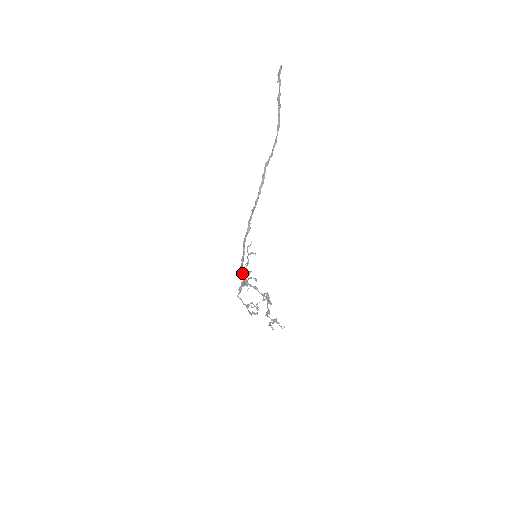
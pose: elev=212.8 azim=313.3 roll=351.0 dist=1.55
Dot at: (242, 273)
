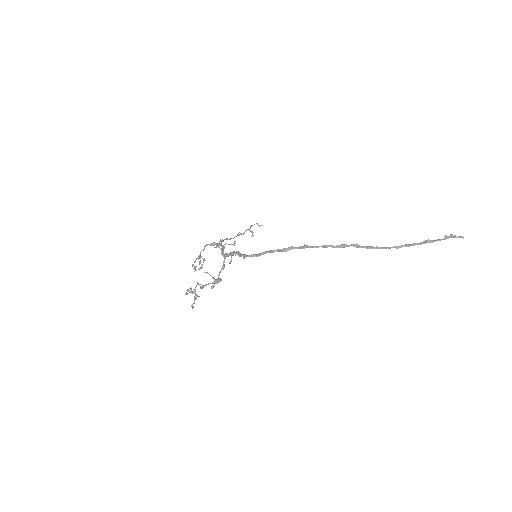
Dot at: (236, 253)
